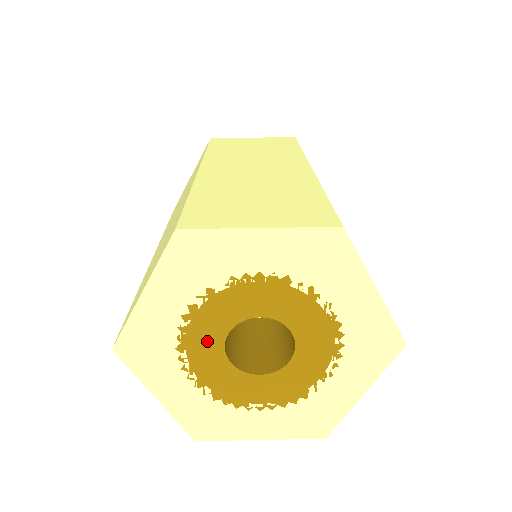
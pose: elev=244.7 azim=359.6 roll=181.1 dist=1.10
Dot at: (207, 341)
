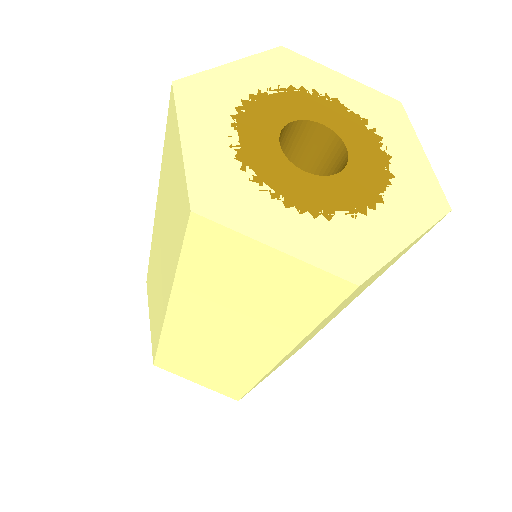
Dot at: (270, 161)
